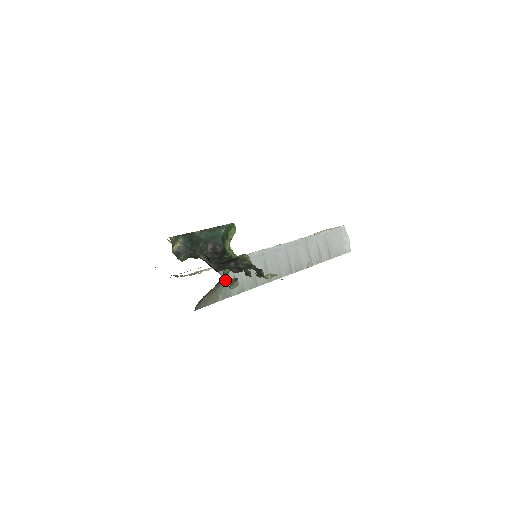
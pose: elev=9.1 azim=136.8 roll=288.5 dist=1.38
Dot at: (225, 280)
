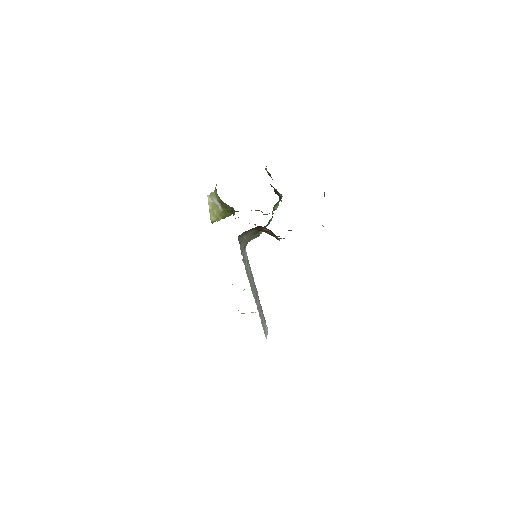
Dot at: occluded
